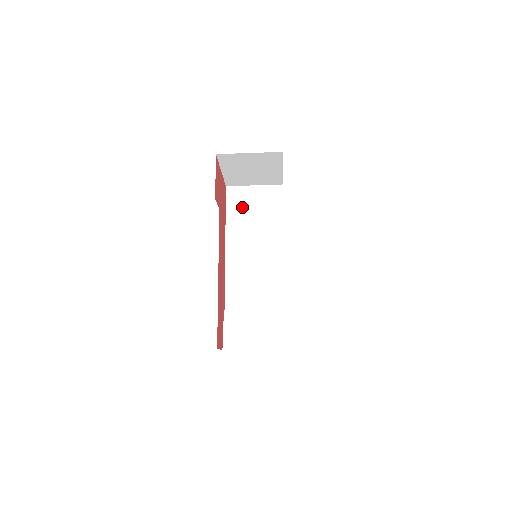
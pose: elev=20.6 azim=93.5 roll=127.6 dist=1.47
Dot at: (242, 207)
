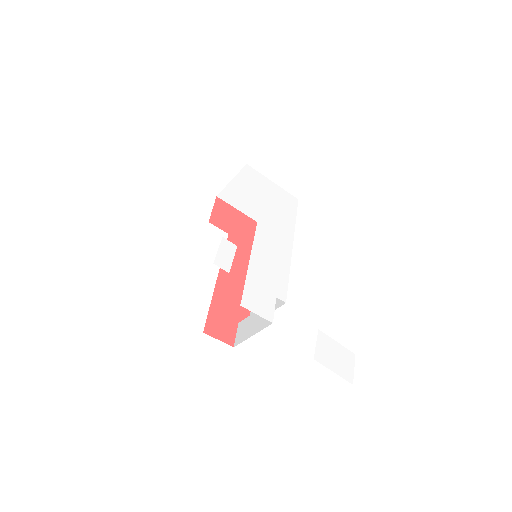
Dot at: occluded
